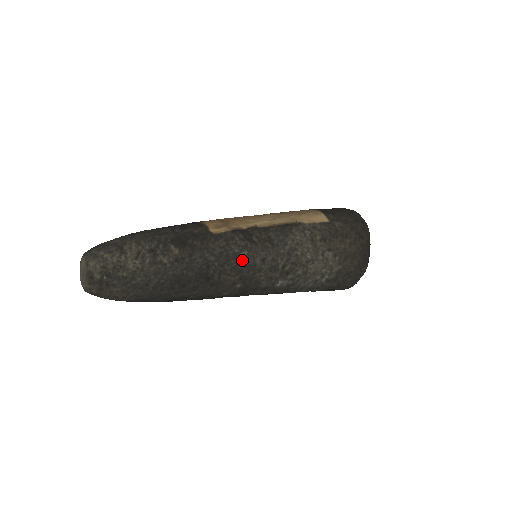
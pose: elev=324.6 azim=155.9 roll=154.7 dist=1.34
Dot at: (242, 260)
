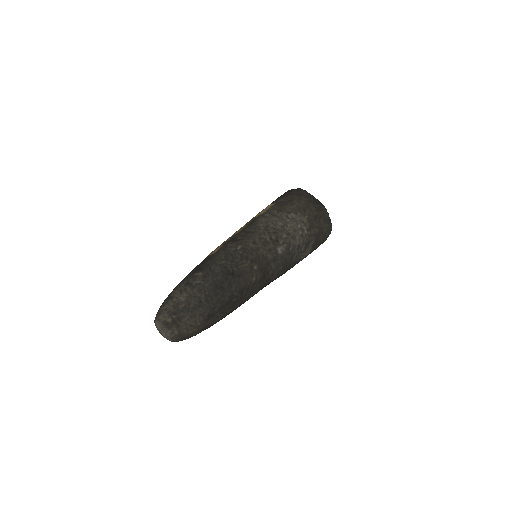
Dot at: (242, 251)
